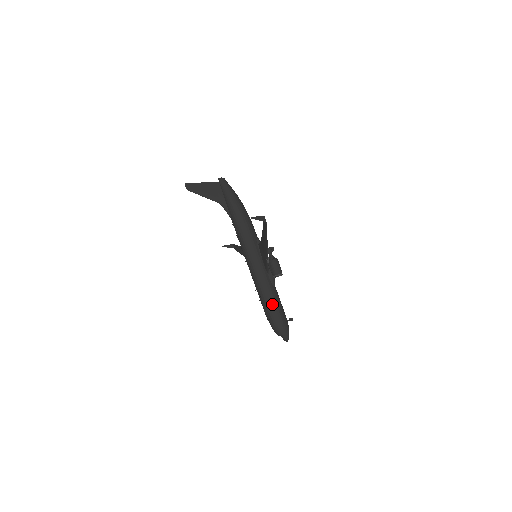
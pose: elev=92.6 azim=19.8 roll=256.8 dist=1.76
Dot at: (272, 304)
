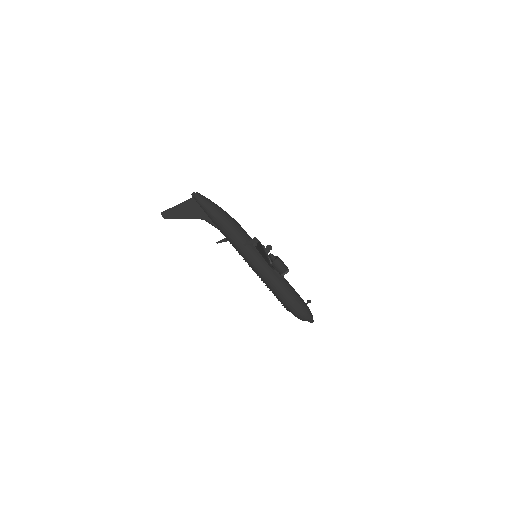
Dot at: (288, 296)
